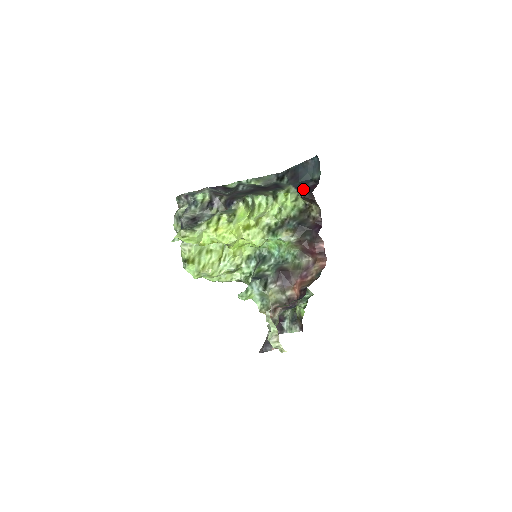
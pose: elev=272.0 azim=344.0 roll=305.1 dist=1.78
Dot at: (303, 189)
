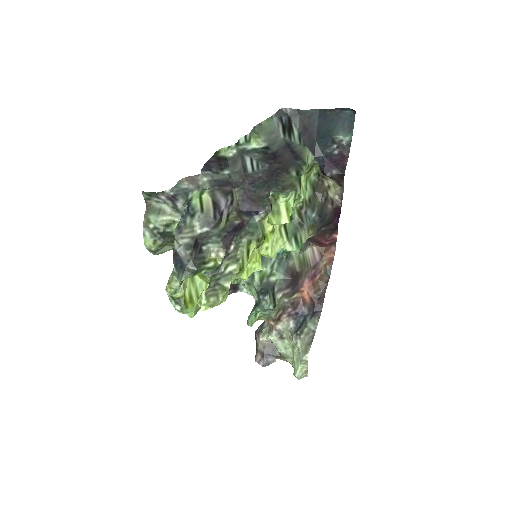
Dot at: (327, 161)
